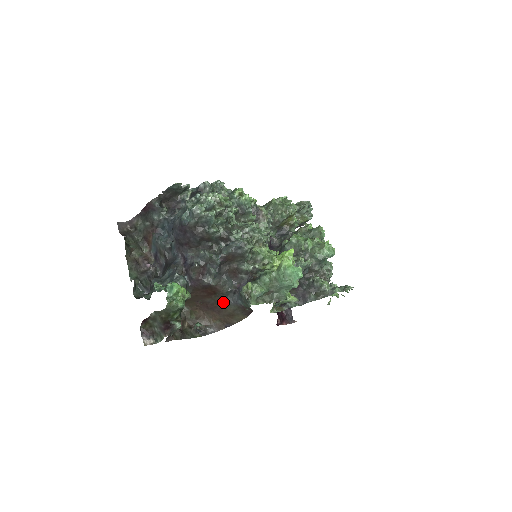
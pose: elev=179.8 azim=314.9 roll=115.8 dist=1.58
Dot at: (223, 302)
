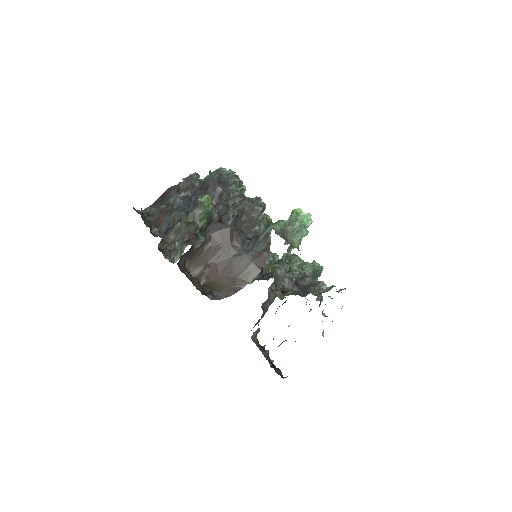
Dot at: (236, 256)
